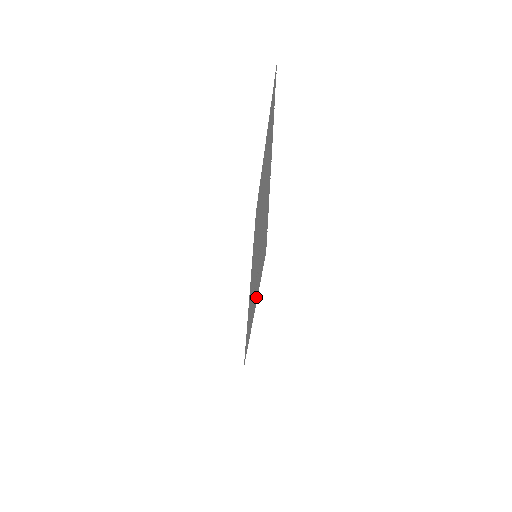
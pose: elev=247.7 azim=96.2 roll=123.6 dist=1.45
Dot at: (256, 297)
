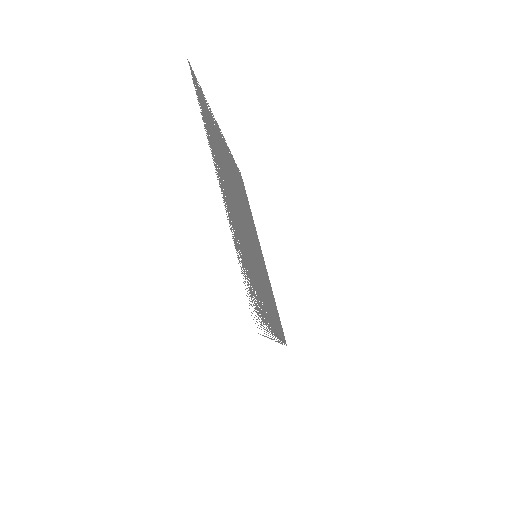
Dot at: occluded
